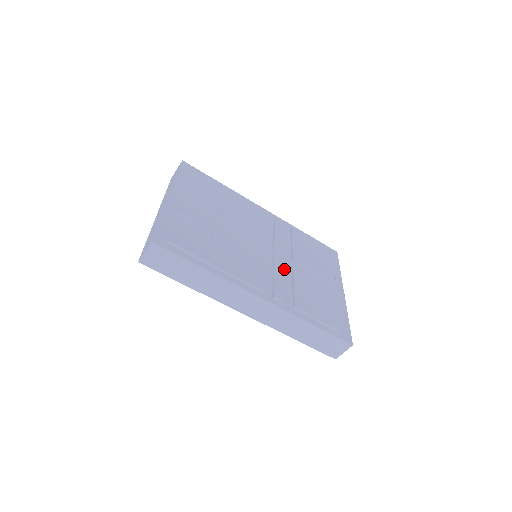
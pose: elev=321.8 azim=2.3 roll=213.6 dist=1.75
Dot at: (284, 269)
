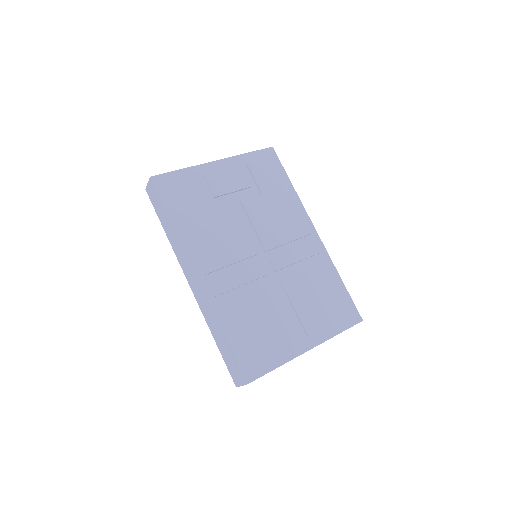
Dot at: (260, 280)
